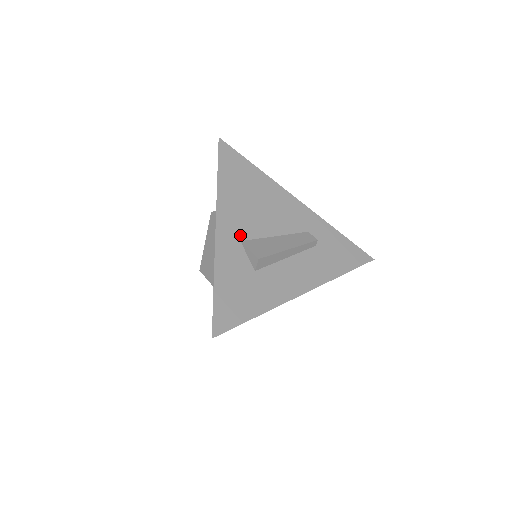
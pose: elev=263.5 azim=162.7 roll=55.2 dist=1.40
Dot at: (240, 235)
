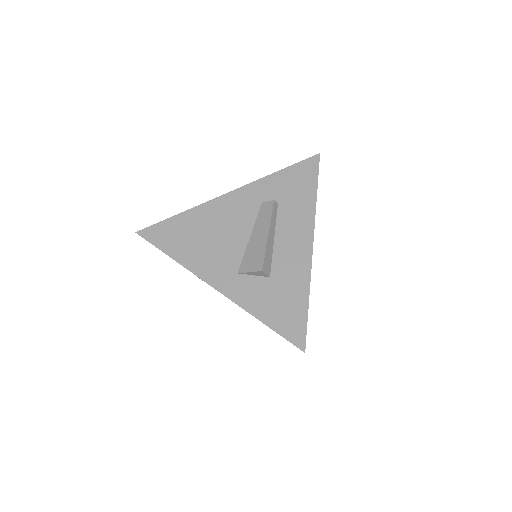
Dot at: (232, 270)
